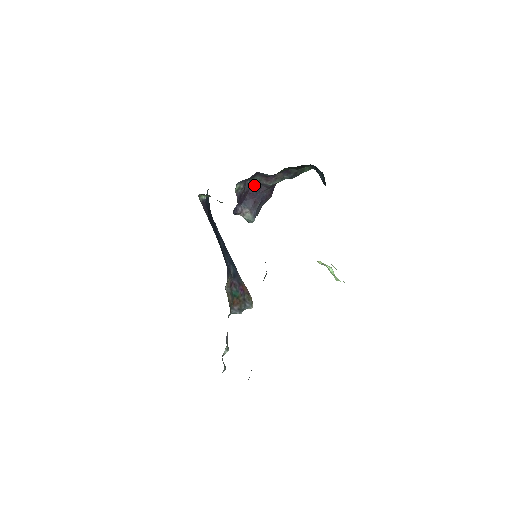
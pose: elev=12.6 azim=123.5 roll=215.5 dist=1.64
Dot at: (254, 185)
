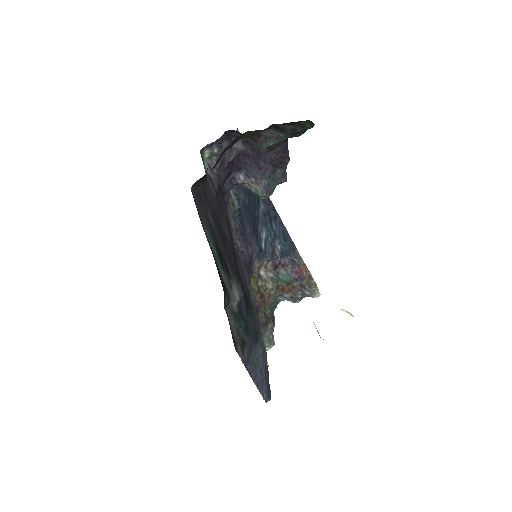
Dot at: (248, 144)
